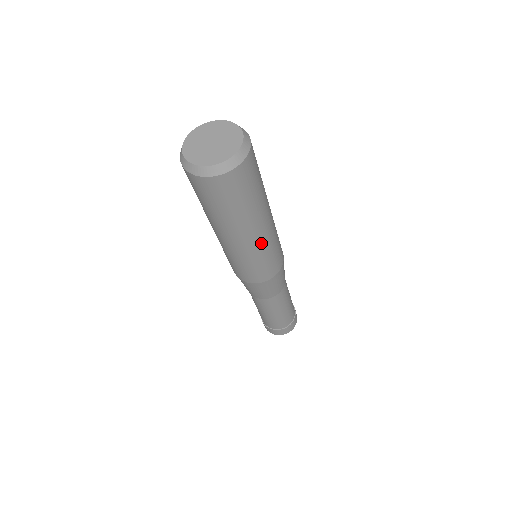
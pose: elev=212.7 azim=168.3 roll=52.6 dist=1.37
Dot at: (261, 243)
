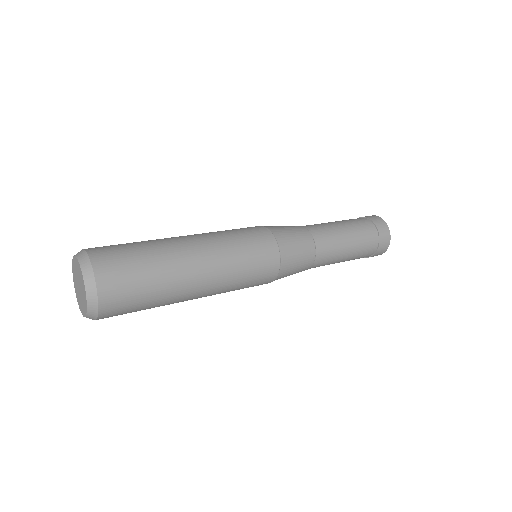
Dot at: (219, 274)
